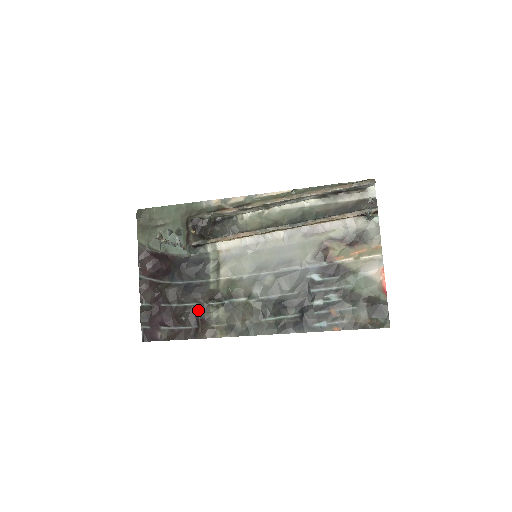
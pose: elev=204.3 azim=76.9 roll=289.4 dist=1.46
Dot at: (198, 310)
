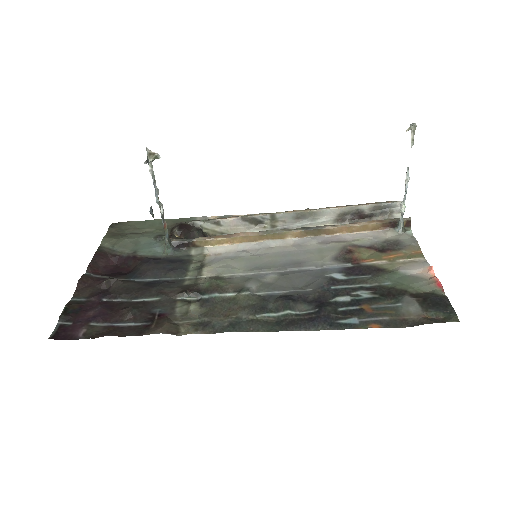
Dot at: (158, 306)
